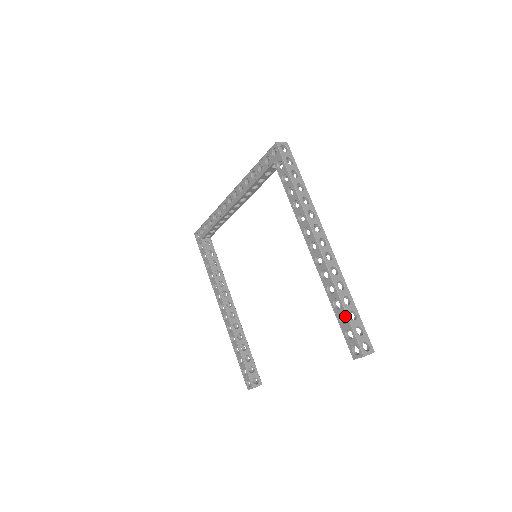
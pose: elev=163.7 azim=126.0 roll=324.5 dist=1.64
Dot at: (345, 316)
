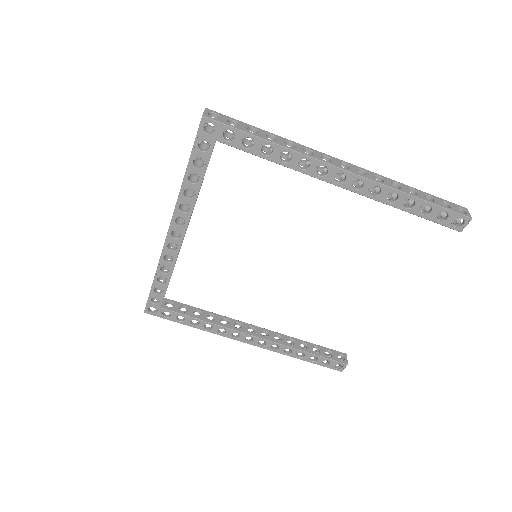
Dot at: (428, 205)
